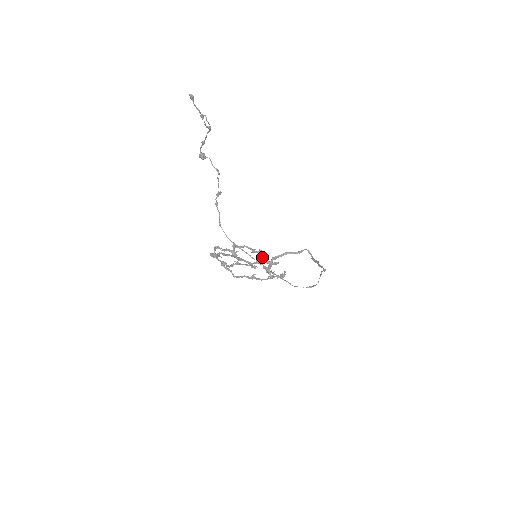
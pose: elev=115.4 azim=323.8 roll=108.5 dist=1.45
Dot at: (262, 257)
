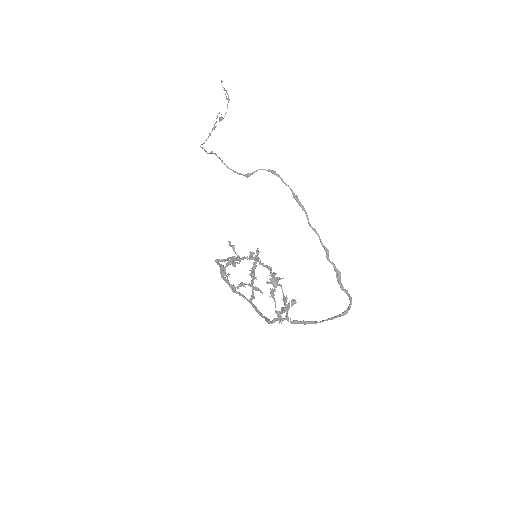
Dot at: occluded
